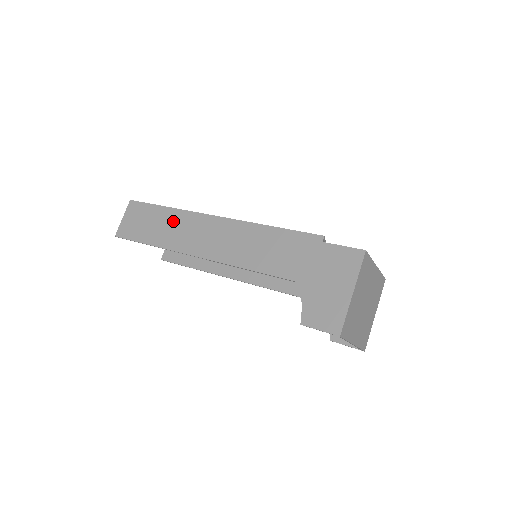
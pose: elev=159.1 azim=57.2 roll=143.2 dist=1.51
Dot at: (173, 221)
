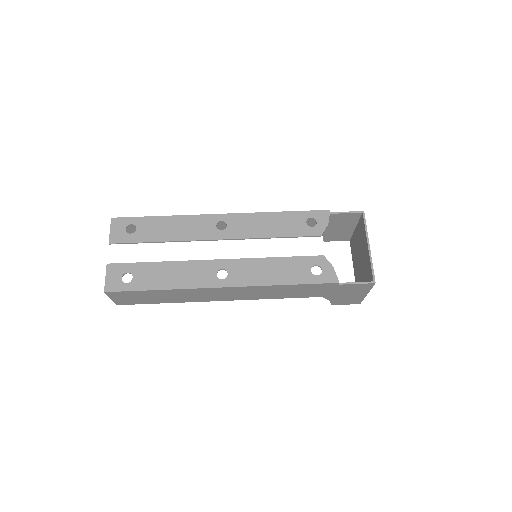
Dot at: (178, 294)
